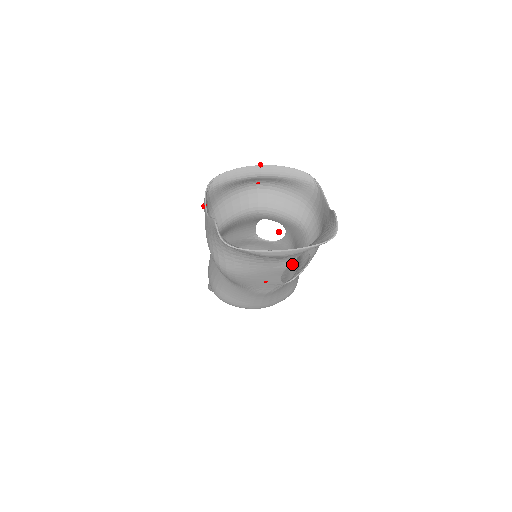
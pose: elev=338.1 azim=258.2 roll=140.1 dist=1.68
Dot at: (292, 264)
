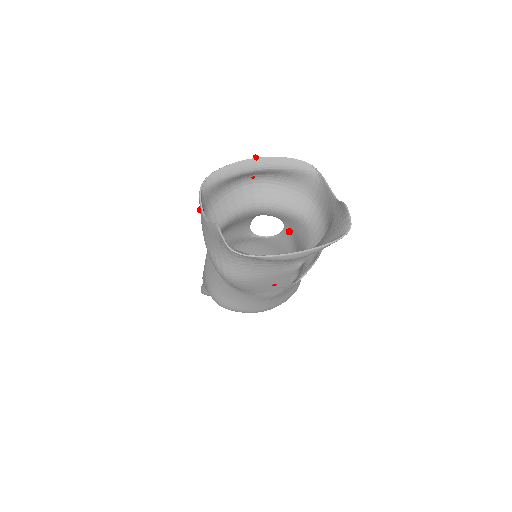
Dot at: occluded
